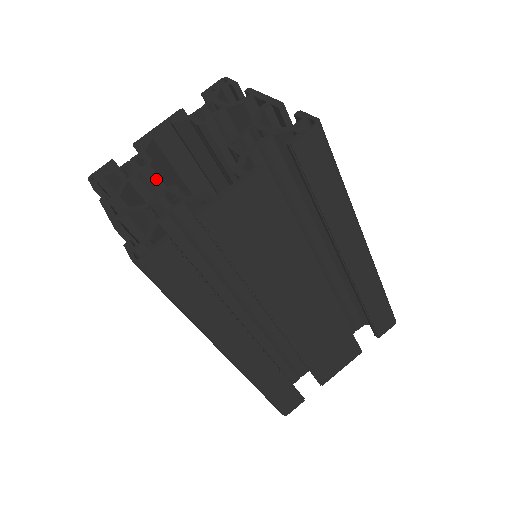
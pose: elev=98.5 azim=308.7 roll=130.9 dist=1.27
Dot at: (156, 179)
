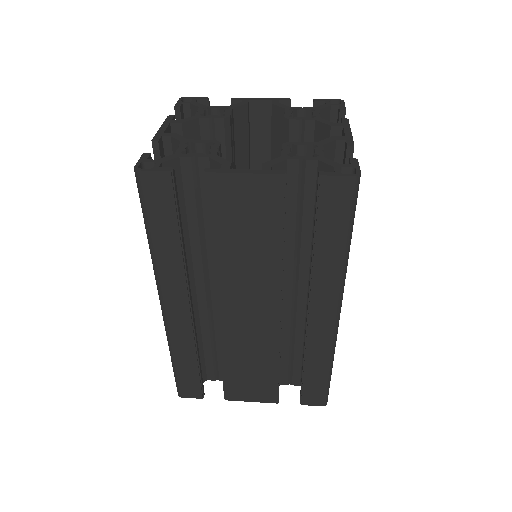
Dot at: (221, 133)
